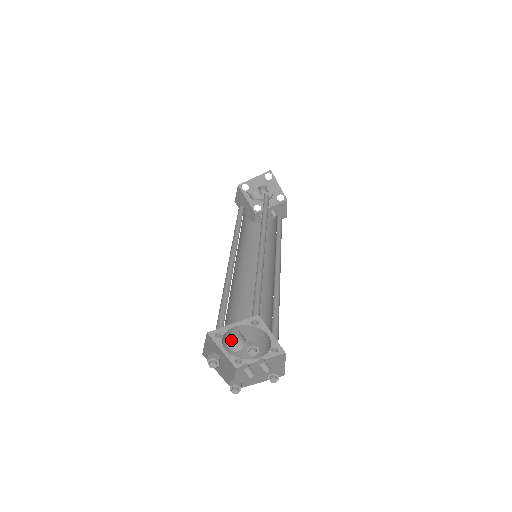
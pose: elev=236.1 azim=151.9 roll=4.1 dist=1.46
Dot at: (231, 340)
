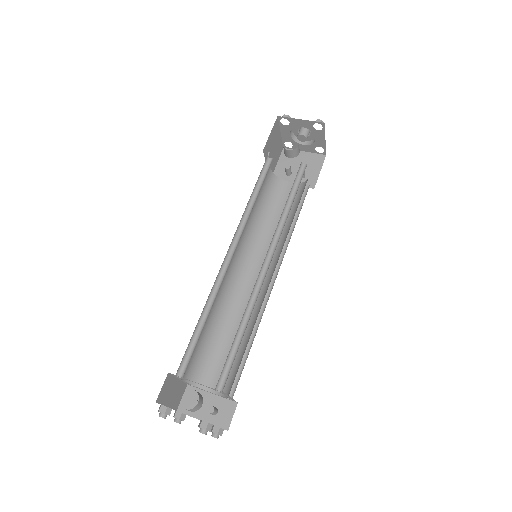
Dot at: (192, 364)
